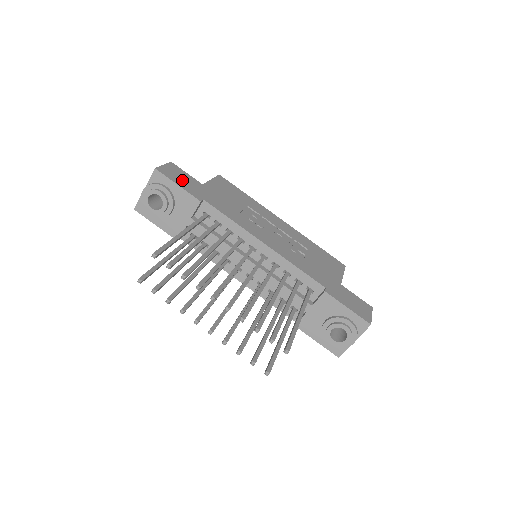
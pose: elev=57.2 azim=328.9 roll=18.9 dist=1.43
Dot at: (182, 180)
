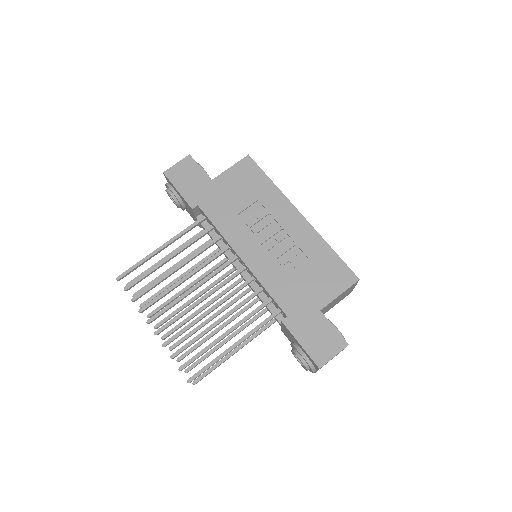
Dot at: (187, 181)
